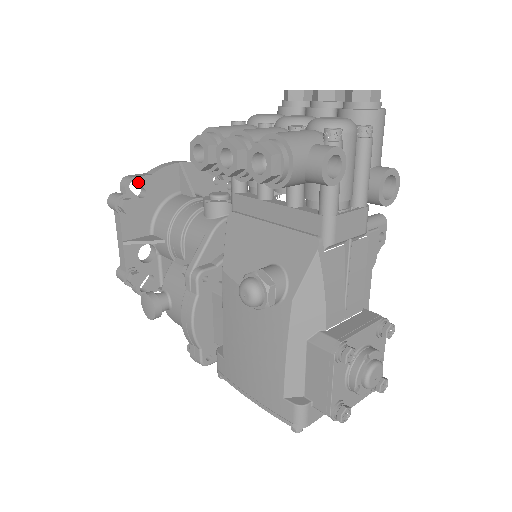
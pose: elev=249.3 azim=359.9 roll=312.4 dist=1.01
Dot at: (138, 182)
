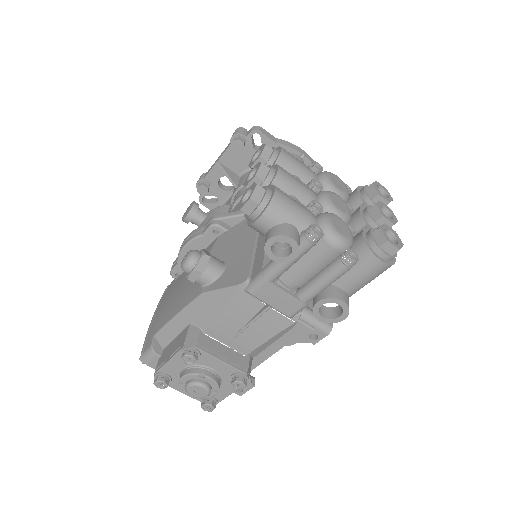
Dot at: (261, 138)
